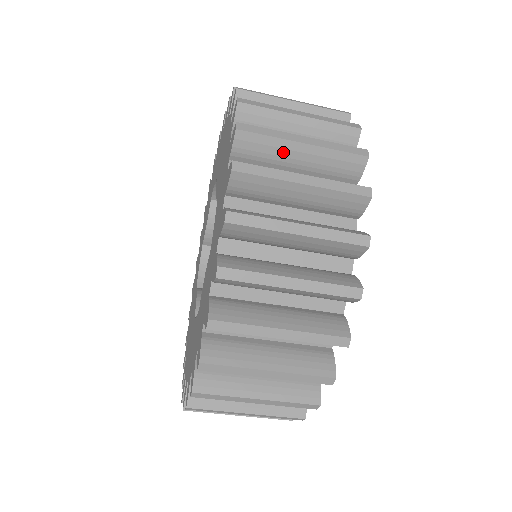
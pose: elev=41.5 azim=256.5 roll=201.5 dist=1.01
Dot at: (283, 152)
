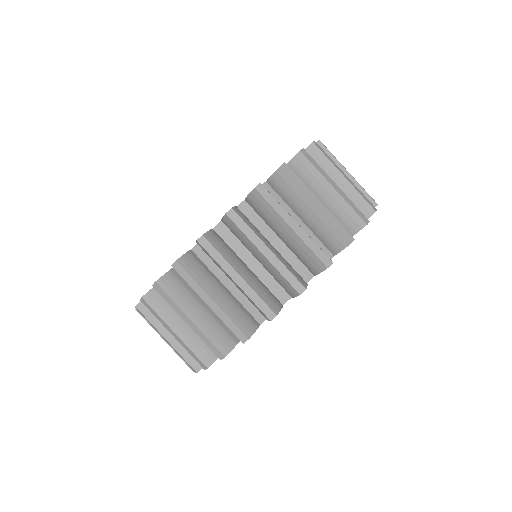
Dot at: (300, 201)
